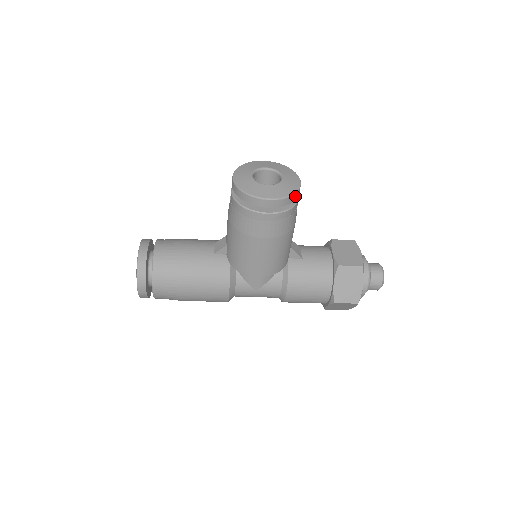
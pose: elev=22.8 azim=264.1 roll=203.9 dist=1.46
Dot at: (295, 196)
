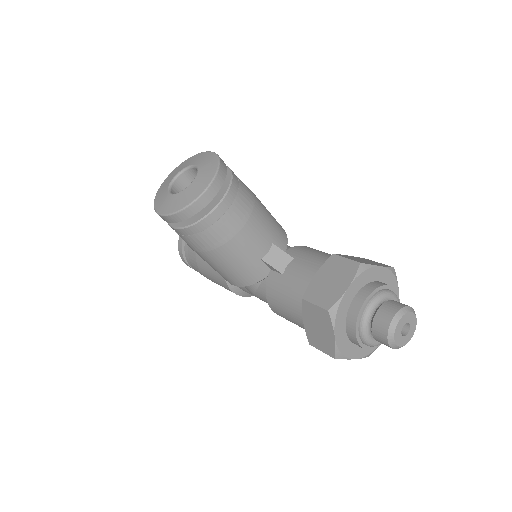
Dot at: (190, 210)
